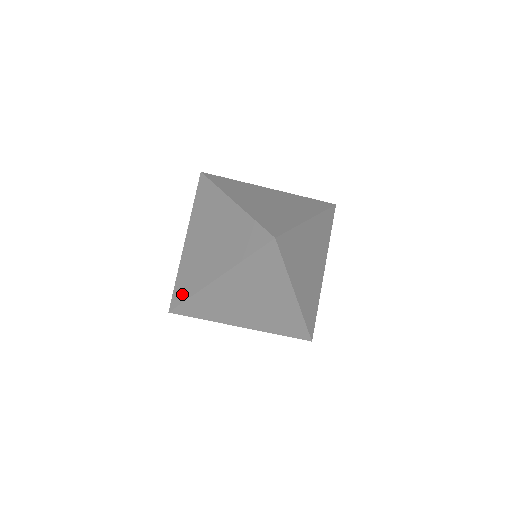
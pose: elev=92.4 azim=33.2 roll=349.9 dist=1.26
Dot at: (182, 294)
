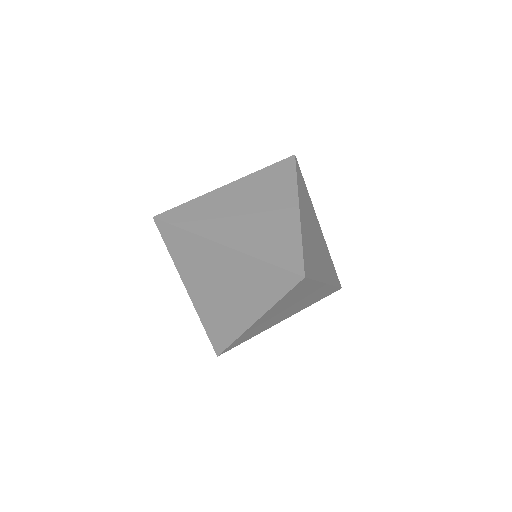
Dot at: (180, 219)
